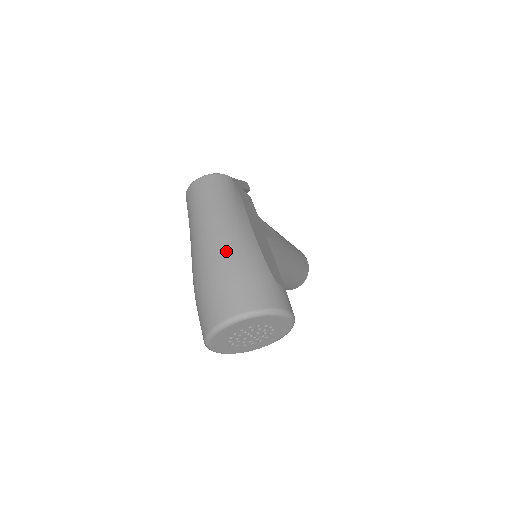
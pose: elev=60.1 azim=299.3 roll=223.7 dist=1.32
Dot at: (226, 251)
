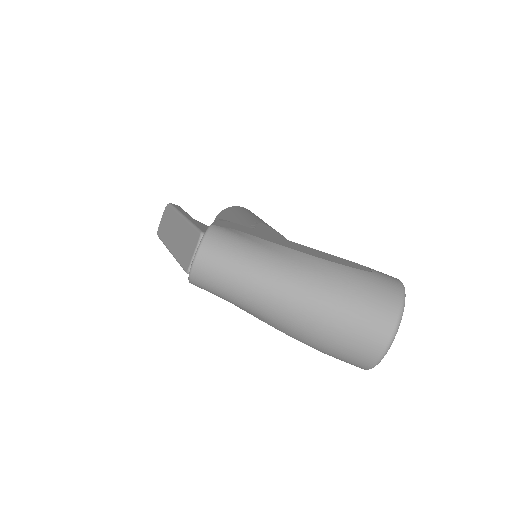
Dot at: (321, 294)
